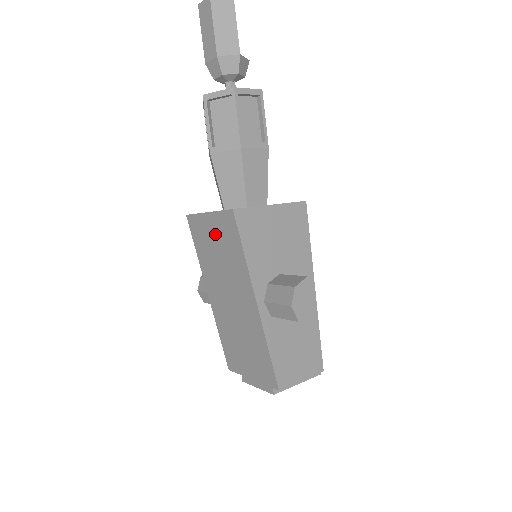
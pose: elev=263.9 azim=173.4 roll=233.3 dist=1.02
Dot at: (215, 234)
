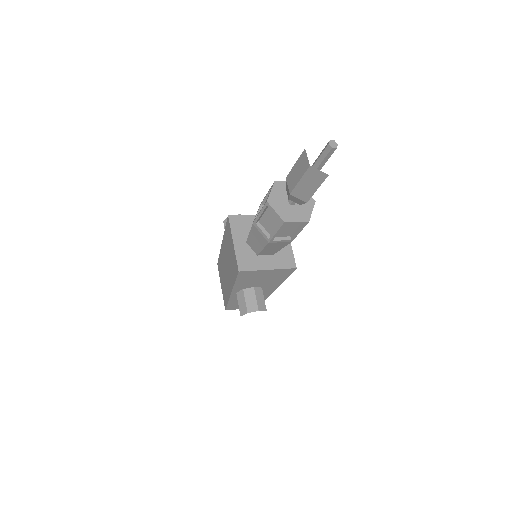
Dot at: (232, 251)
